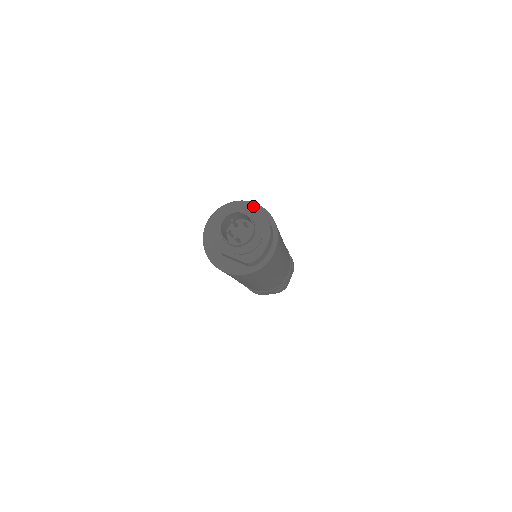
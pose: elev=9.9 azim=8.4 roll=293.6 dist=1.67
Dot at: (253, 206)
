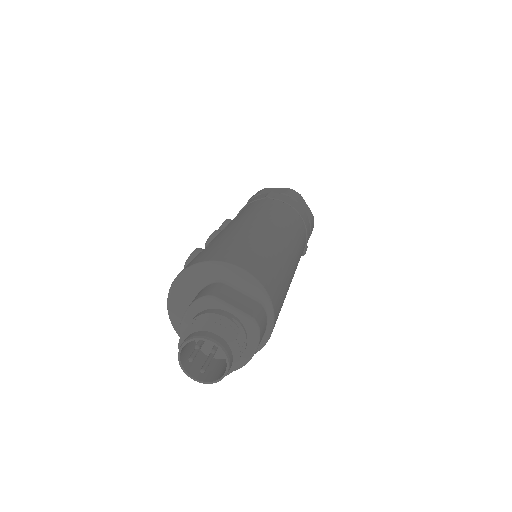
Dot at: (239, 275)
